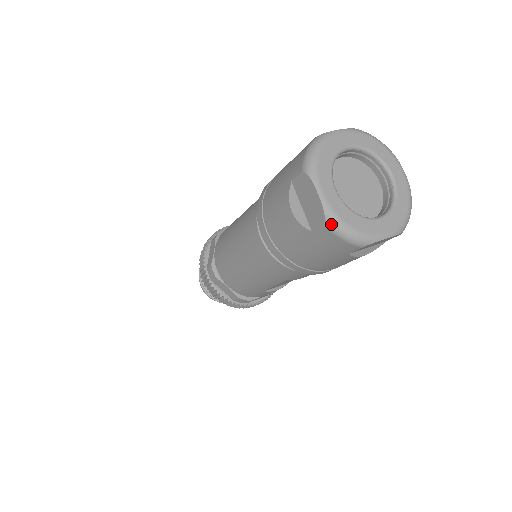
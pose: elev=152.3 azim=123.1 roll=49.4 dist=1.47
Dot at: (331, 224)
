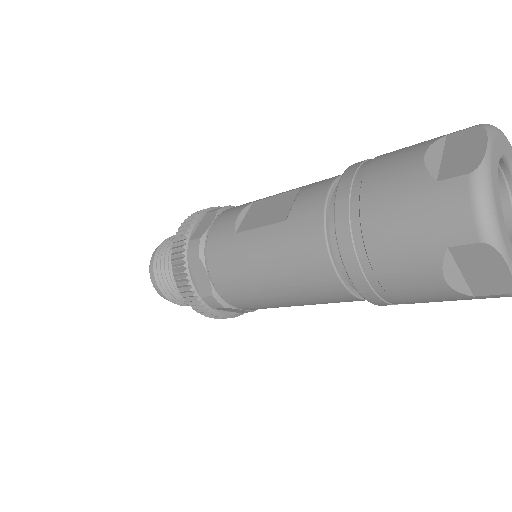
Dot at: out of frame
